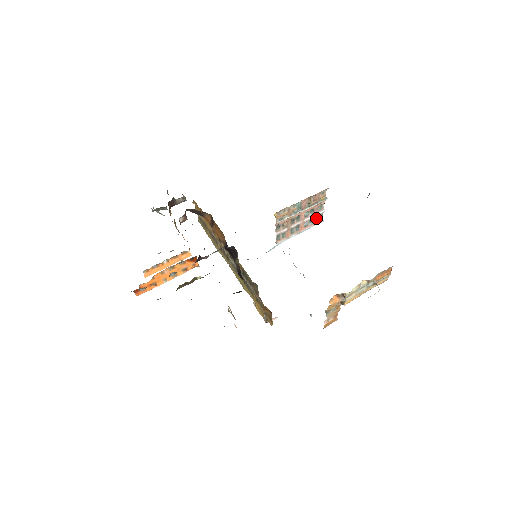
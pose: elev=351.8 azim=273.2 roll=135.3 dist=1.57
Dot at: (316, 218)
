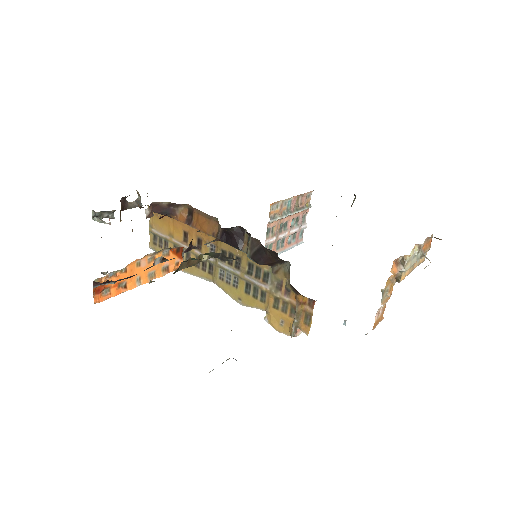
Dot at: (298, 235)
